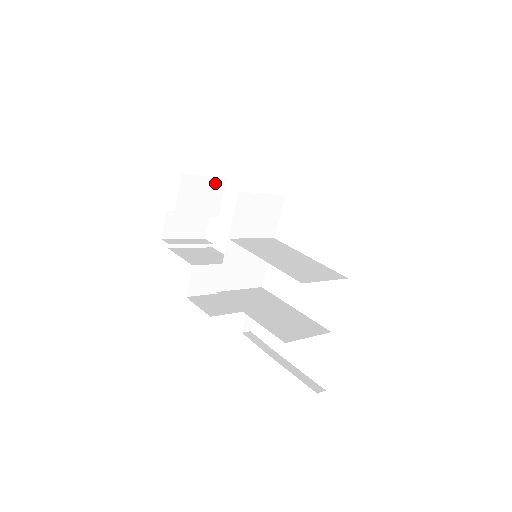
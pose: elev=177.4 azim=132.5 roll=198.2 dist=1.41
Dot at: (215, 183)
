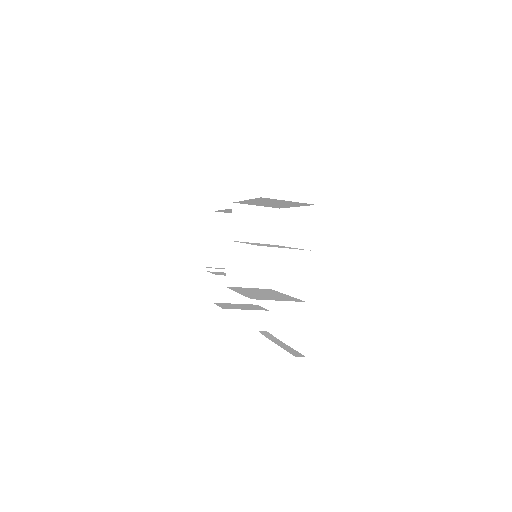
Dot at: occluded
